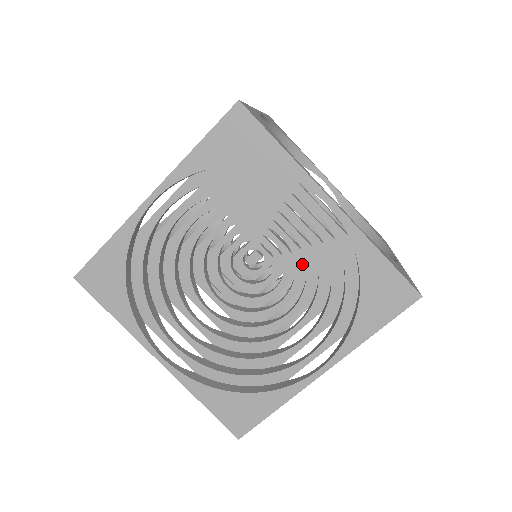
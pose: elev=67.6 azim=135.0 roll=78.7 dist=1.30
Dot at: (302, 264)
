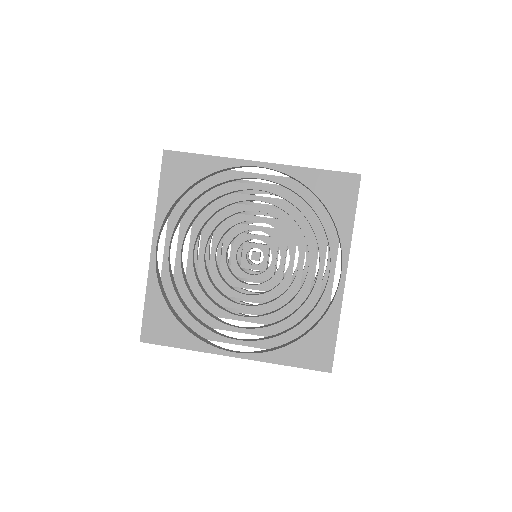
Dot at: occluded
